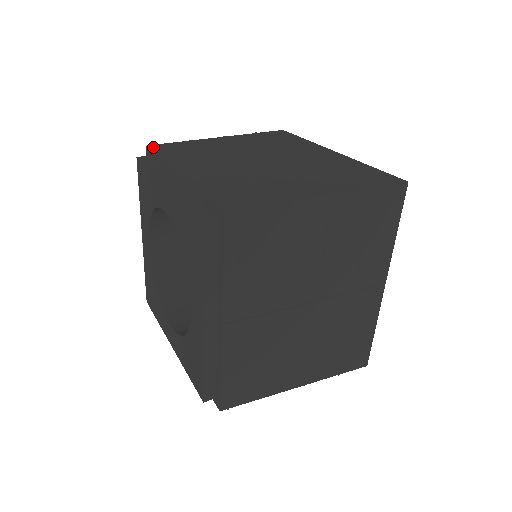
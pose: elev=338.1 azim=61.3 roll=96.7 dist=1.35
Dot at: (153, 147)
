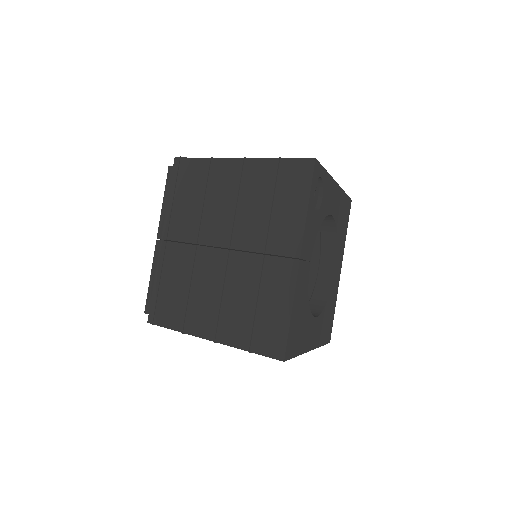
Dot at: occluded
